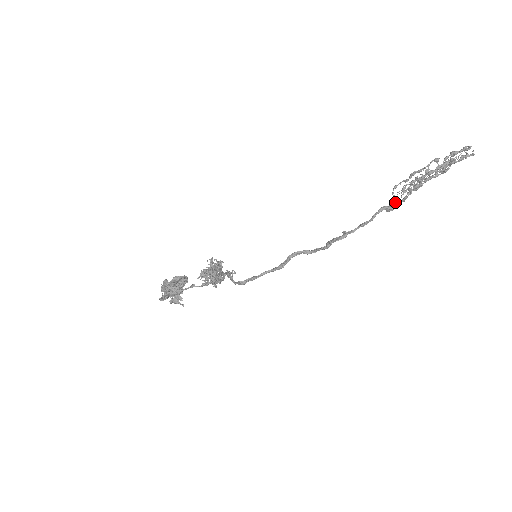
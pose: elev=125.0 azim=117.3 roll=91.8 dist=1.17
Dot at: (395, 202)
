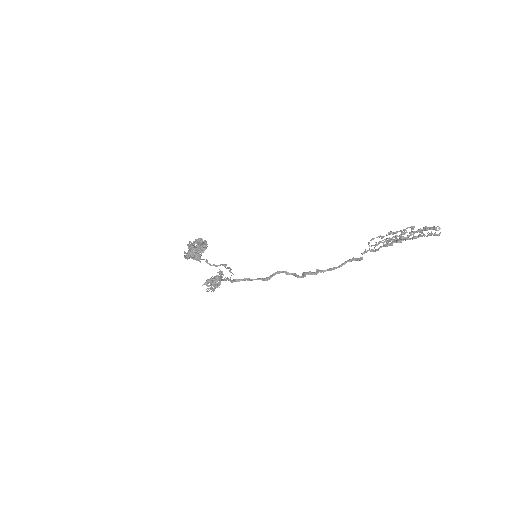
Dot at: occluded
